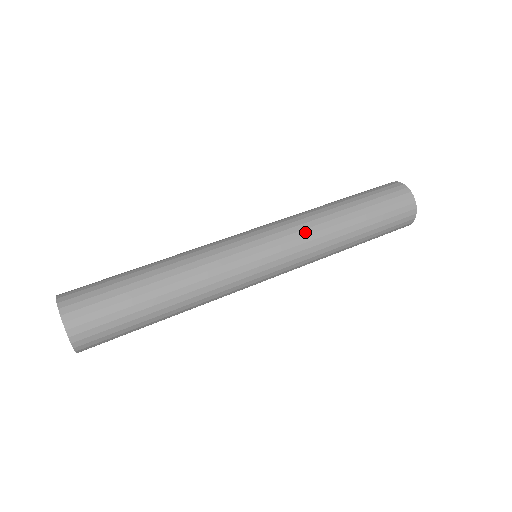
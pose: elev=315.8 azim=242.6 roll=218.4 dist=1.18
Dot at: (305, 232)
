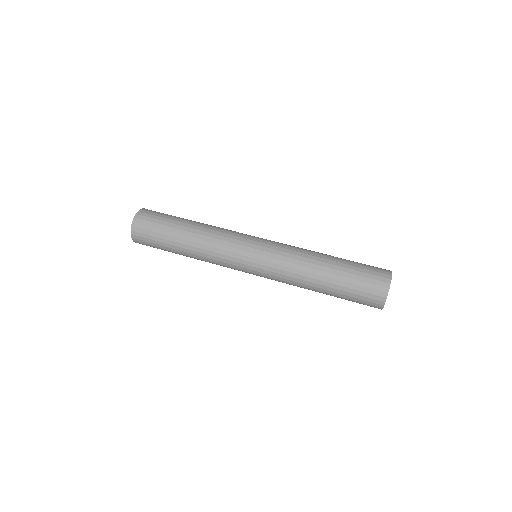
Dot at: (290, 251)
